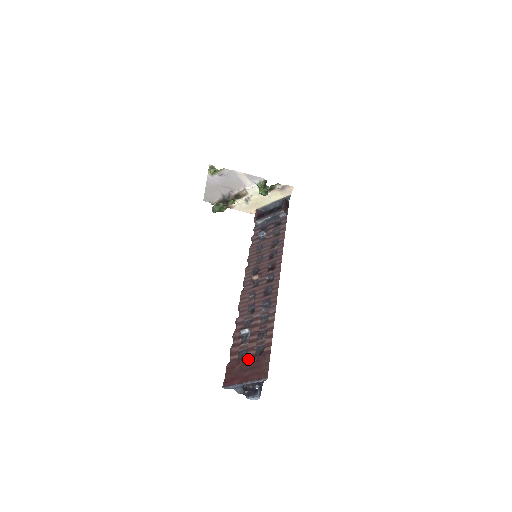
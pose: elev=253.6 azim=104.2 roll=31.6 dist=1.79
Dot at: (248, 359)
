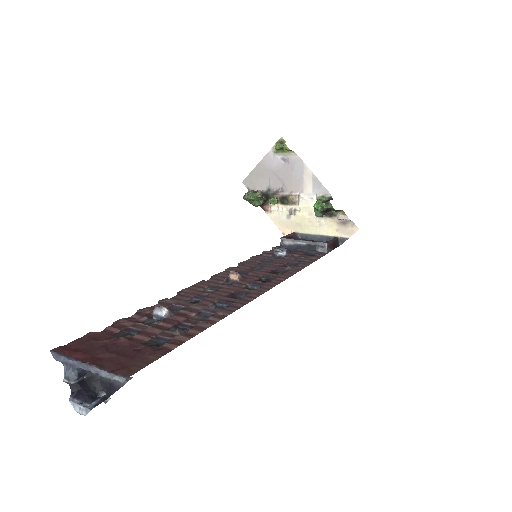
Dot at: (128, 341)
